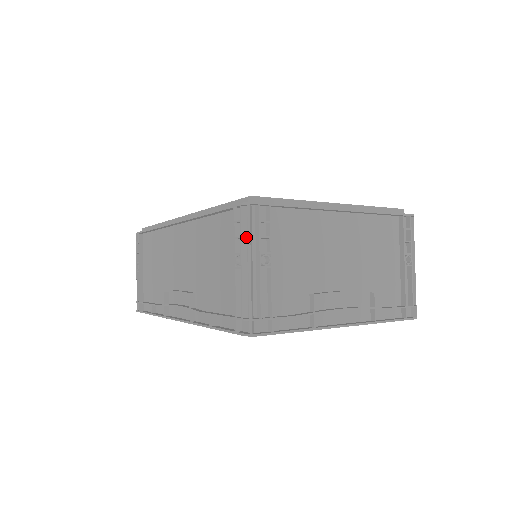
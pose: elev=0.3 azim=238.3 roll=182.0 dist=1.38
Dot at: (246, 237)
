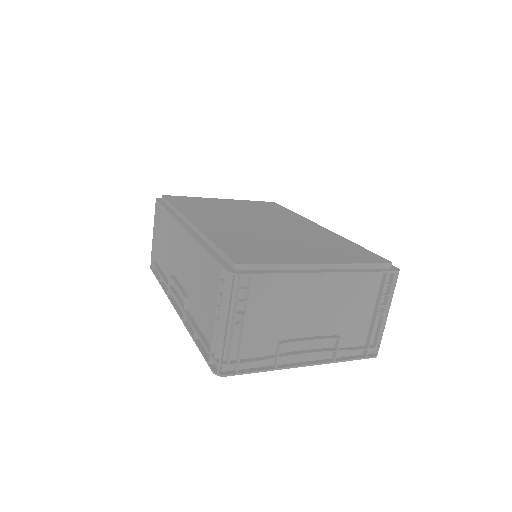
Dot at: (227, 297)
